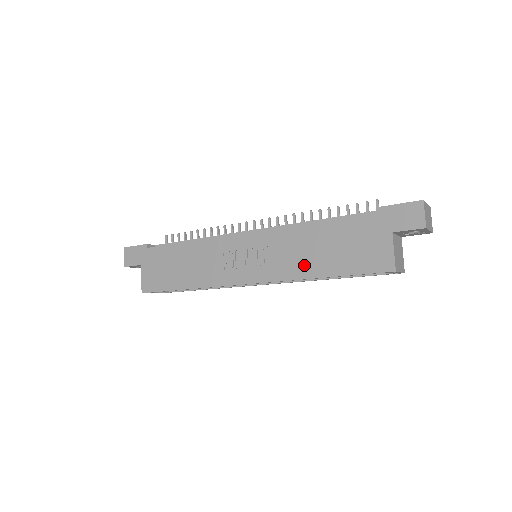
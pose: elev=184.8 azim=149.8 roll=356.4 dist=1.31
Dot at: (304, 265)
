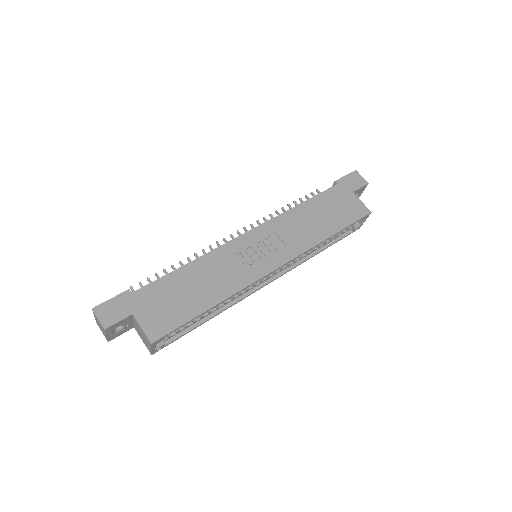
Dot at: (313, 234)
